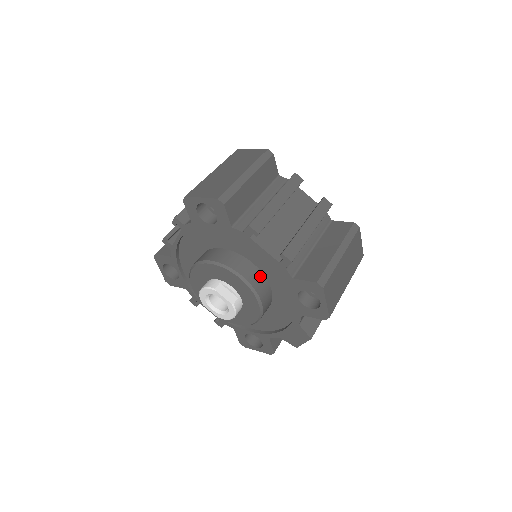
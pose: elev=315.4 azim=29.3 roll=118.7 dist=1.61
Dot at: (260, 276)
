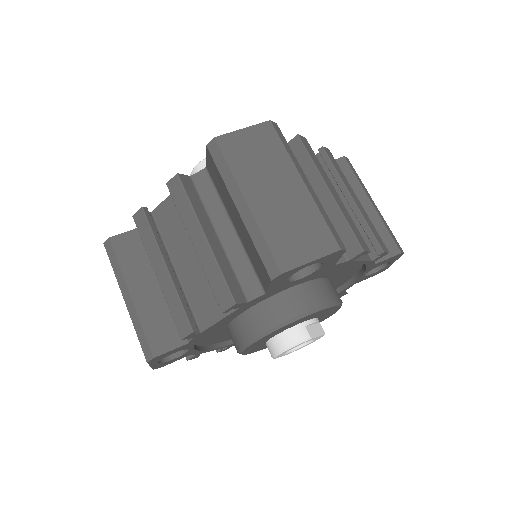
Dot at: (332, 284)
